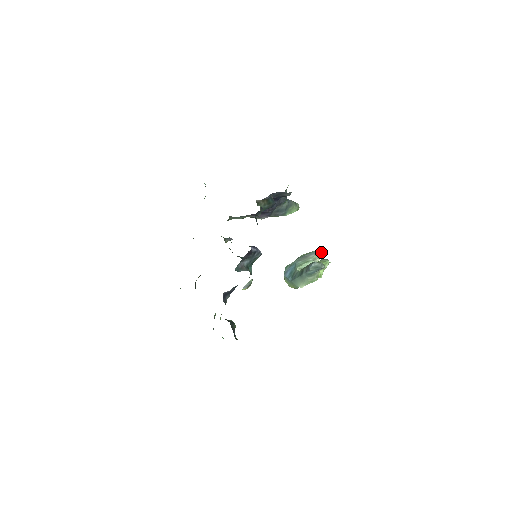
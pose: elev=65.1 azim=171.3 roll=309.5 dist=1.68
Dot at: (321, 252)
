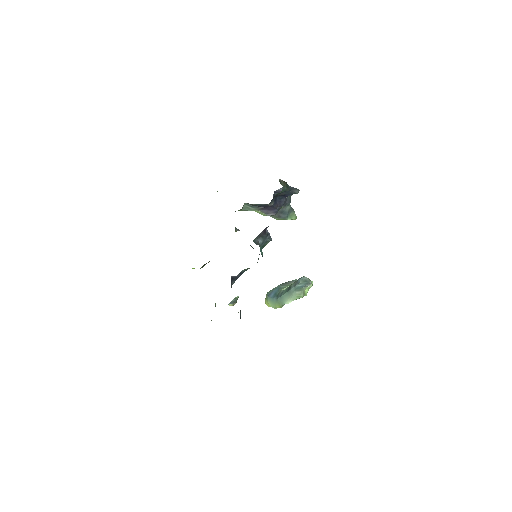
Dot at: occluded
